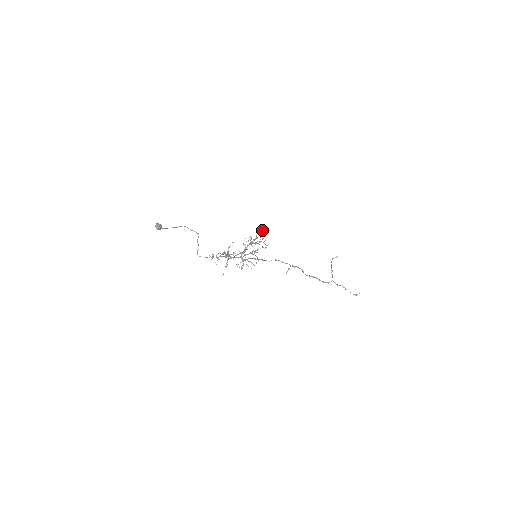
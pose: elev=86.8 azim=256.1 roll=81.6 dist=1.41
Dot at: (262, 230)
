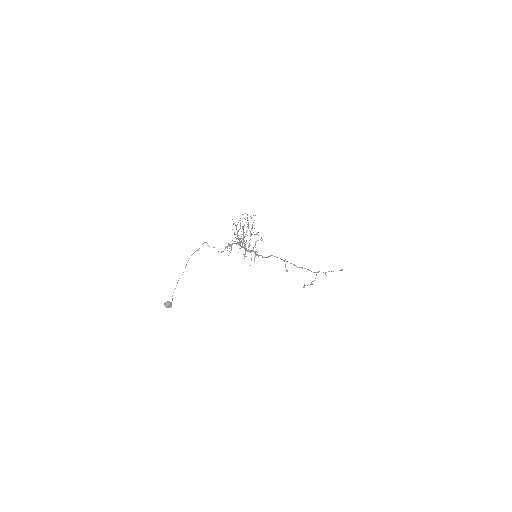
Dot at: occluded
